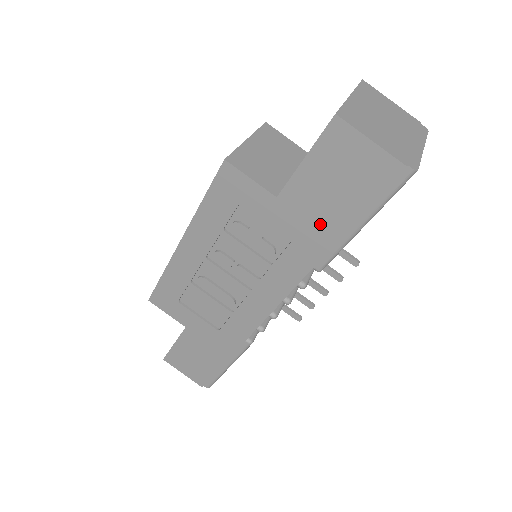
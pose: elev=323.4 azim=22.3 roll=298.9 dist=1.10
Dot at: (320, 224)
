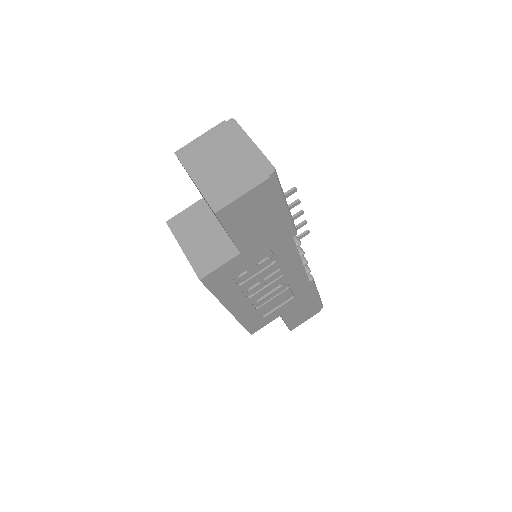
Dot at: (271, 231)
